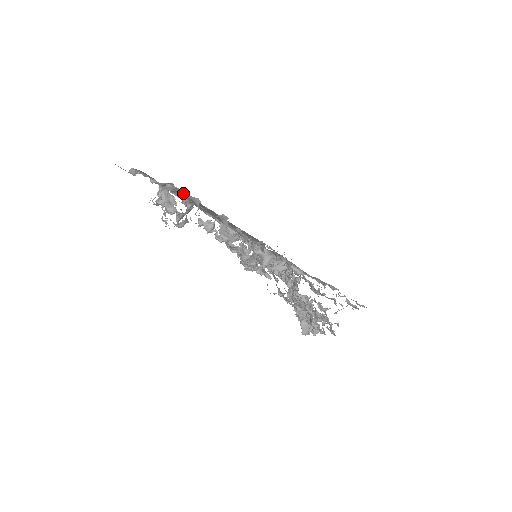
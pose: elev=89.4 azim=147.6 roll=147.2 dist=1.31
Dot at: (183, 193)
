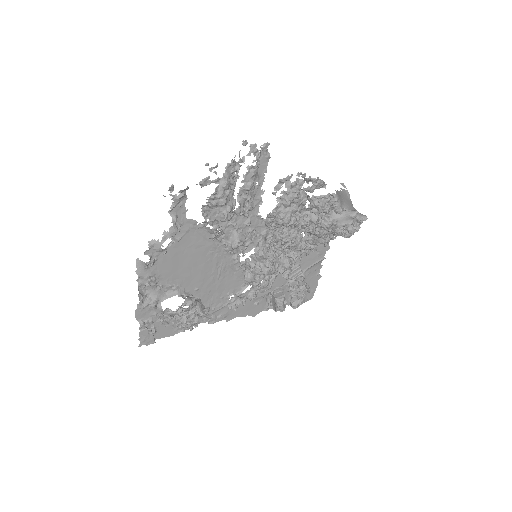
Dot at: (159, 288)
